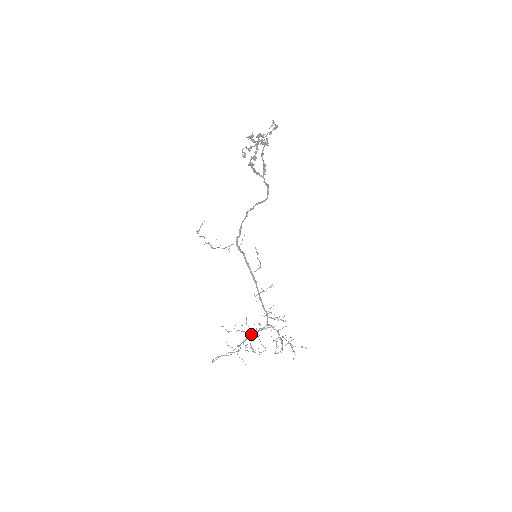
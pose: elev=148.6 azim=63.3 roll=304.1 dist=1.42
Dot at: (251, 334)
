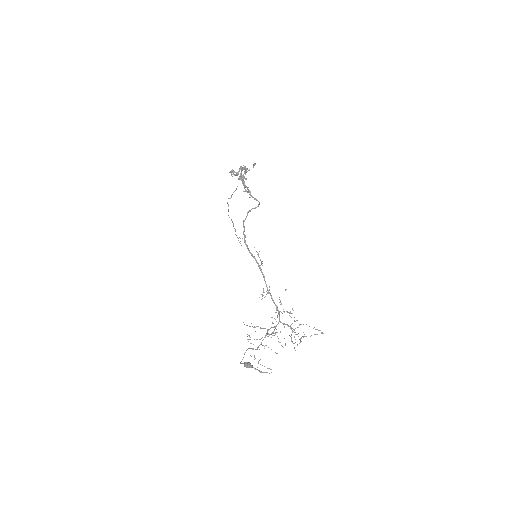
Dot at: (250, 364)
